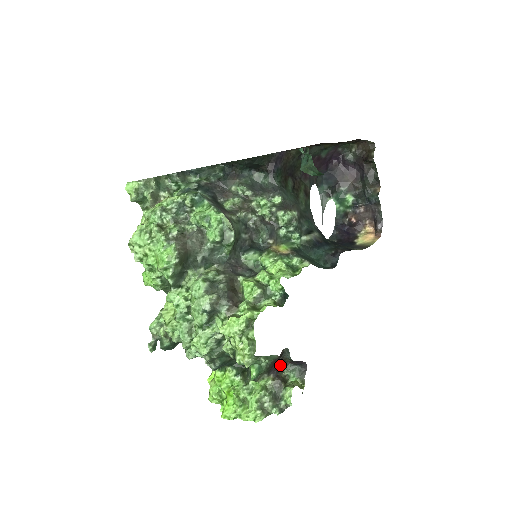
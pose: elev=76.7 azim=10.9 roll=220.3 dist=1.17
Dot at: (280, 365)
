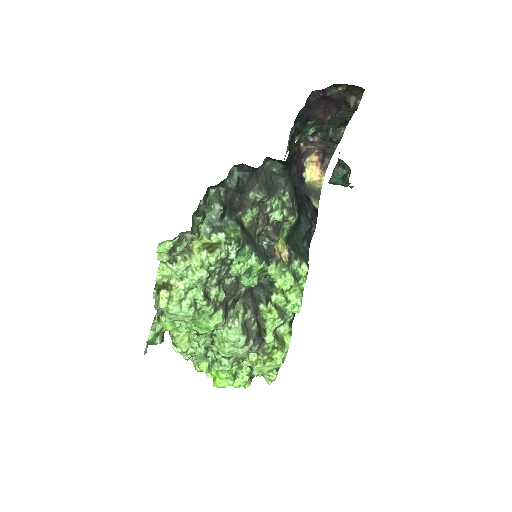
Dot at: occluded
